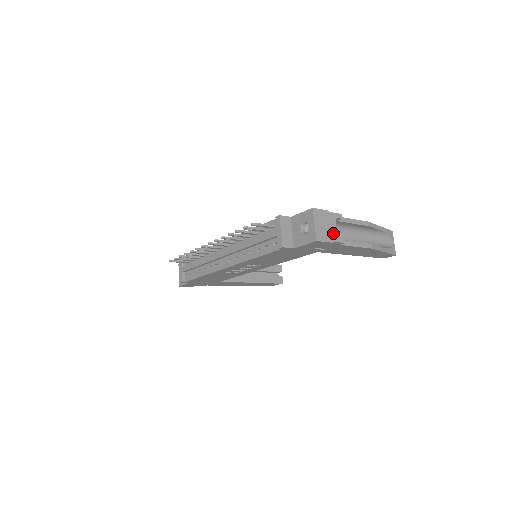
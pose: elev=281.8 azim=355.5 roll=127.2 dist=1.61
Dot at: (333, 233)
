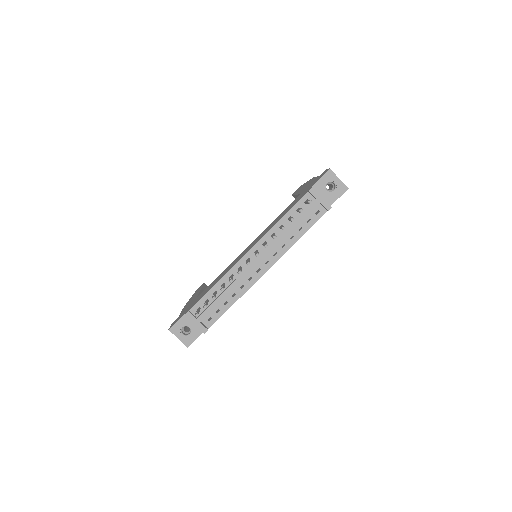
Dot at: occluded
